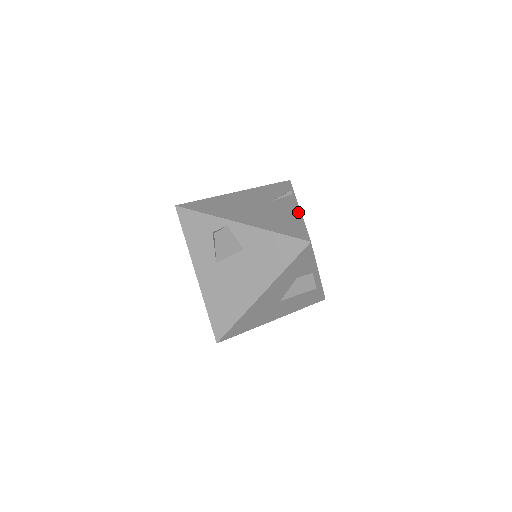
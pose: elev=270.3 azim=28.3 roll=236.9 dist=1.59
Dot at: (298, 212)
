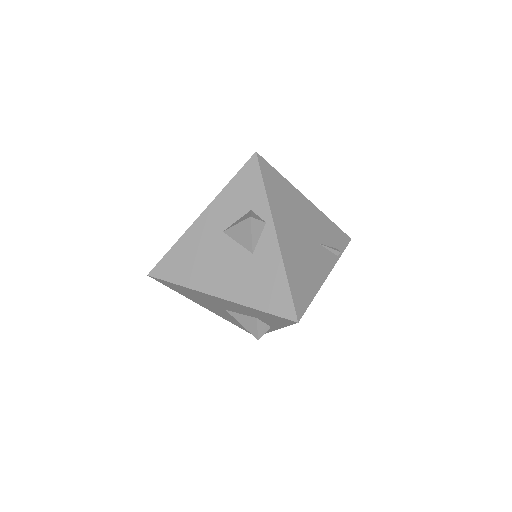
Dot at: (322, 280)
